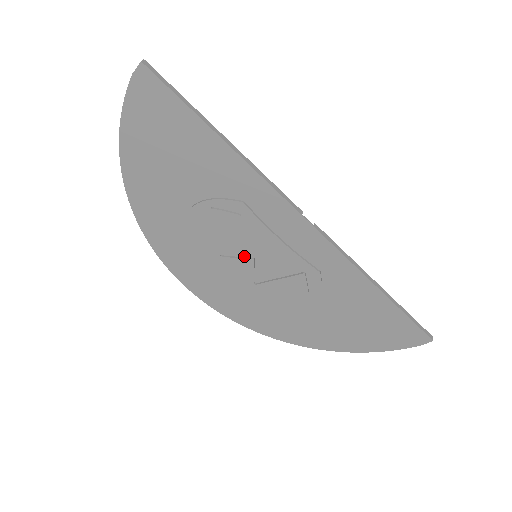
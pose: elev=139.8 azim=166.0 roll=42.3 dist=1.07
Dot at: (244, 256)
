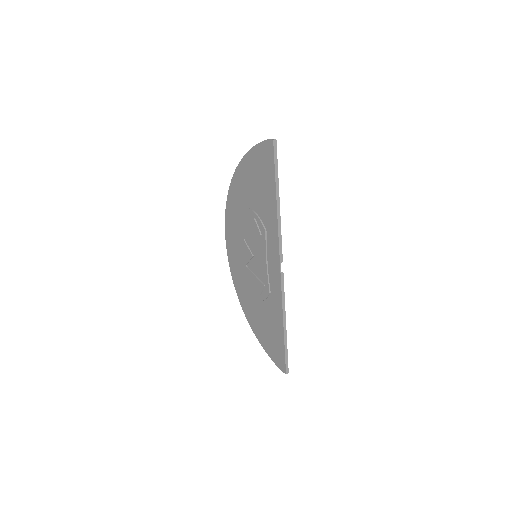
Dot at: (251, 250)
